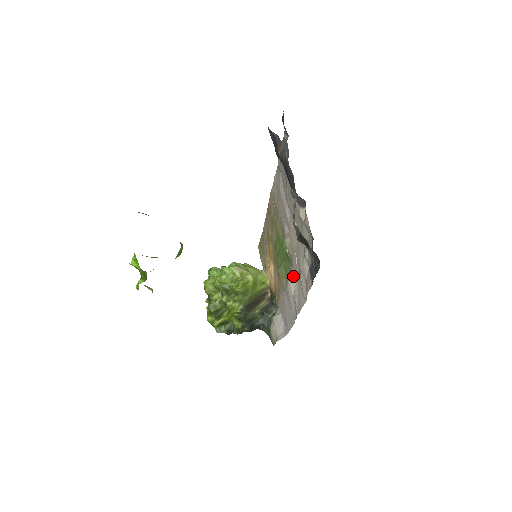
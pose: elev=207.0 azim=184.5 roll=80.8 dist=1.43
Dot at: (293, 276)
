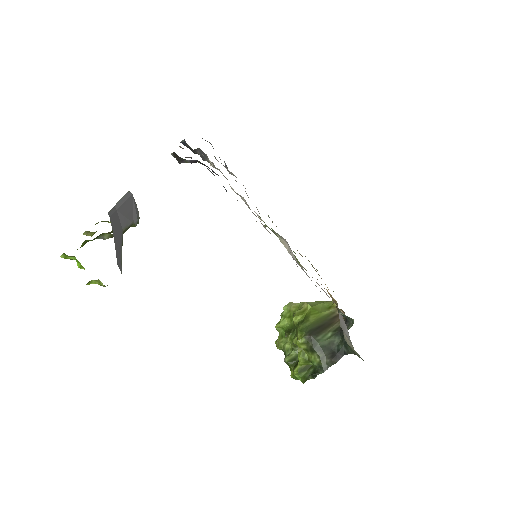
Dot at: (284, 242)
